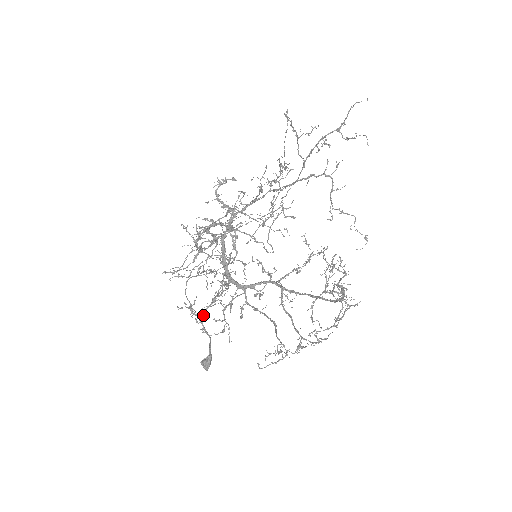
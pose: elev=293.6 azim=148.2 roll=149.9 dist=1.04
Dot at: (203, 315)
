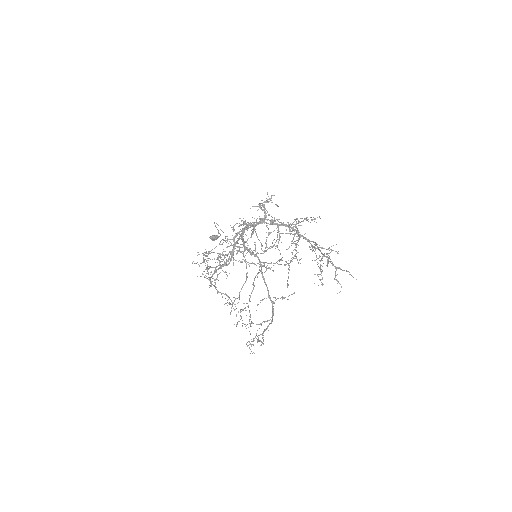
Dot at: (208, 268)
